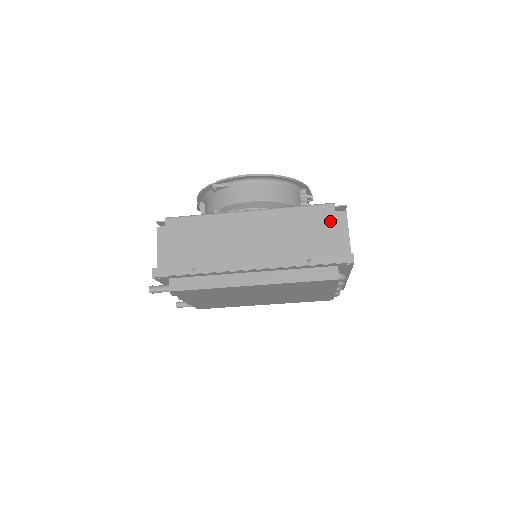
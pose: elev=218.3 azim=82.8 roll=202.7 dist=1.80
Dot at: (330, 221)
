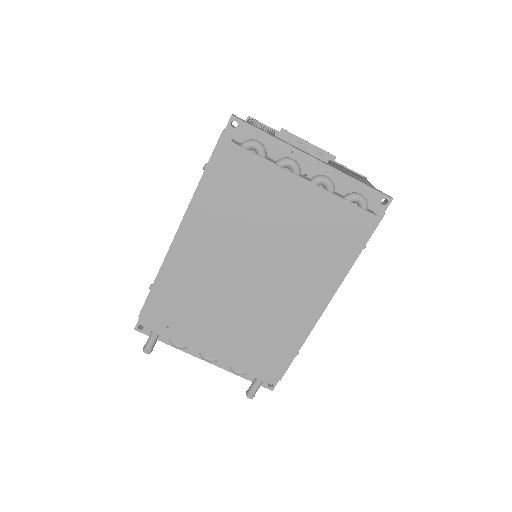
Dot at: occluded
